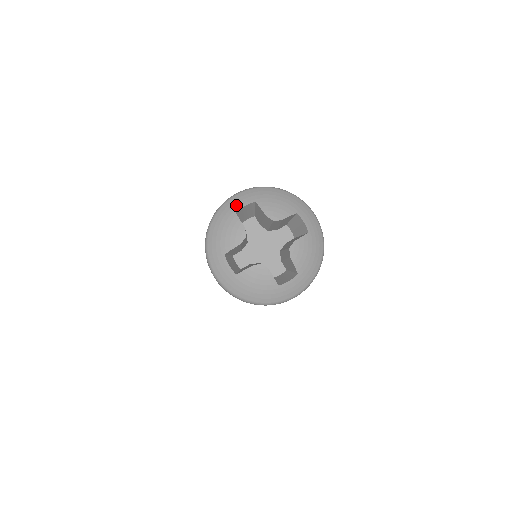
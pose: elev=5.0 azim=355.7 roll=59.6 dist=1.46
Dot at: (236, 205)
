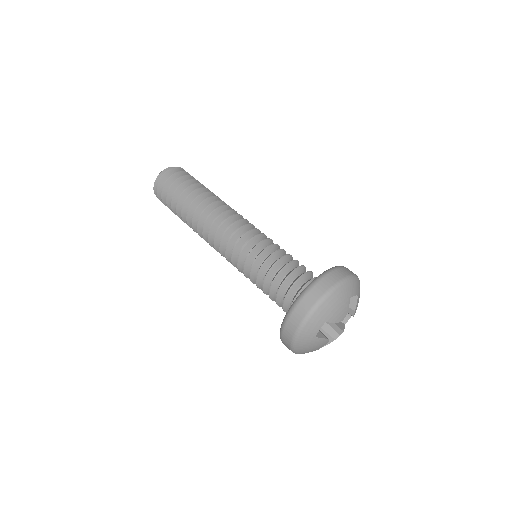
Dot at: (312, 333)
